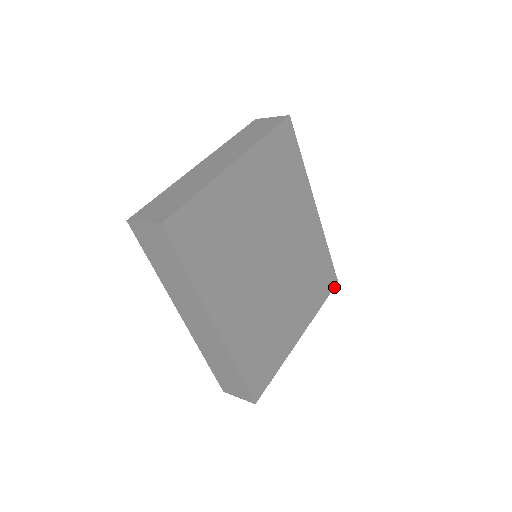
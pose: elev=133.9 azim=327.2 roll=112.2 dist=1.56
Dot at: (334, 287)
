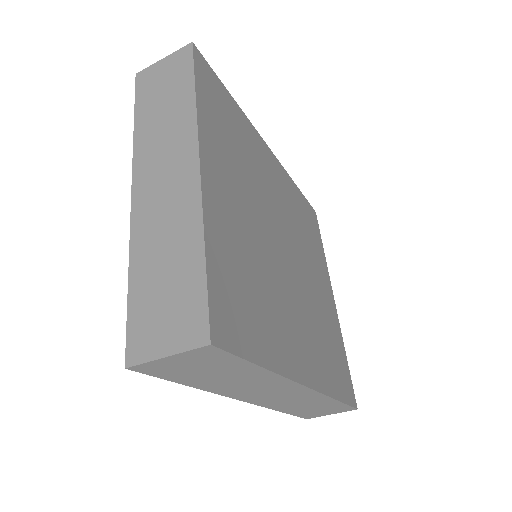
Dot at: (317, 221)
